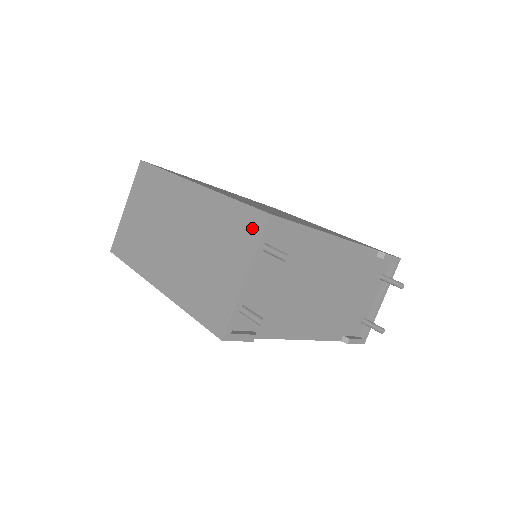
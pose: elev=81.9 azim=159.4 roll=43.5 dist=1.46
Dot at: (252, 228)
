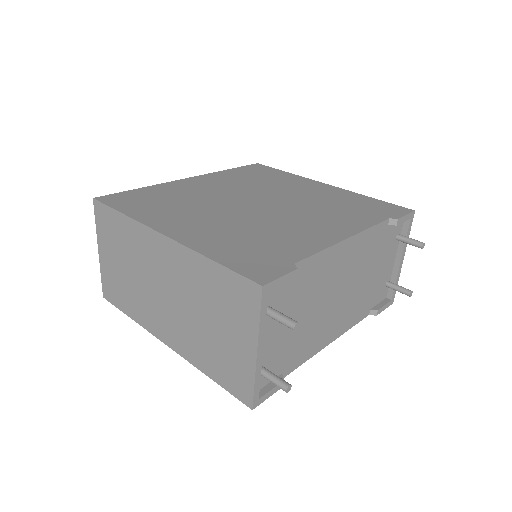
Dot at: (247, 299)
